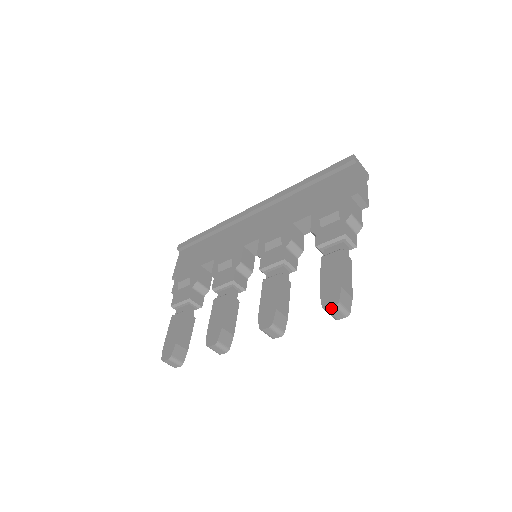
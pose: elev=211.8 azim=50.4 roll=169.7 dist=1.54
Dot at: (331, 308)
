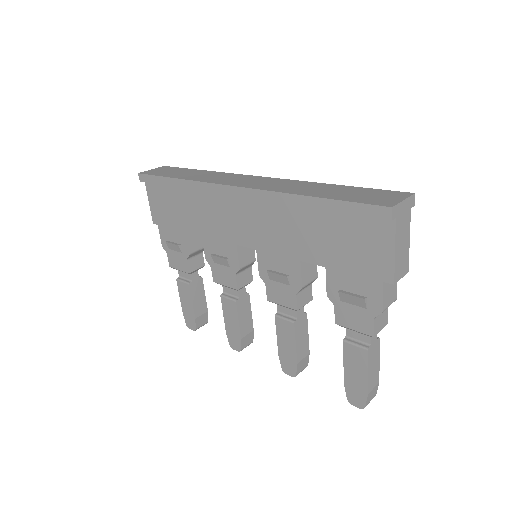
Dot at: (357, 406)
